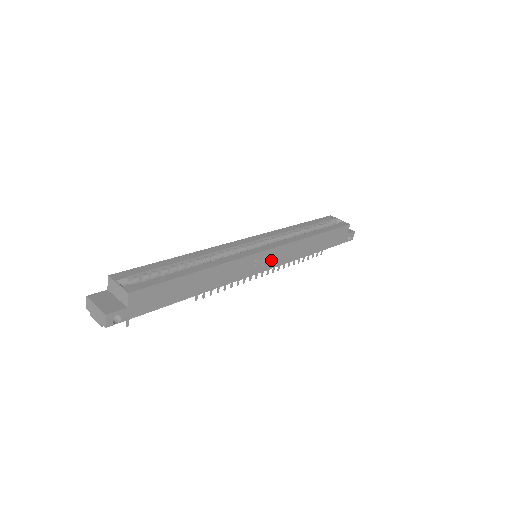
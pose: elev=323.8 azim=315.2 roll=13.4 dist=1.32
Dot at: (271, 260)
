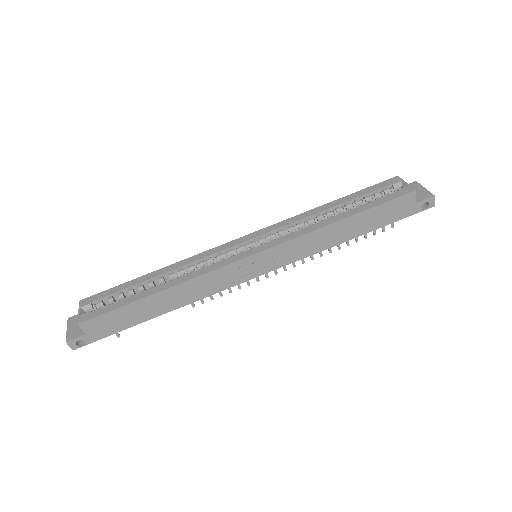
Dot at: (267, 262)
